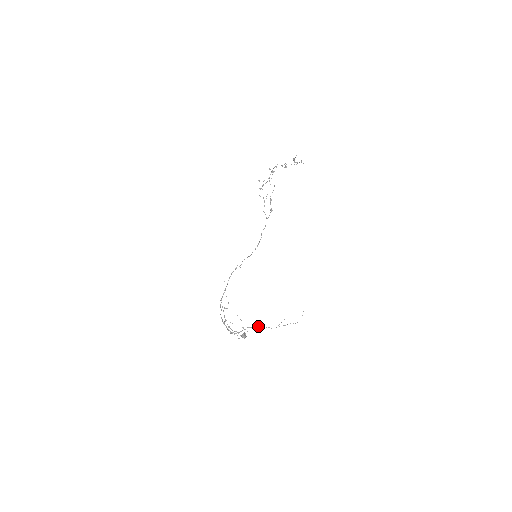
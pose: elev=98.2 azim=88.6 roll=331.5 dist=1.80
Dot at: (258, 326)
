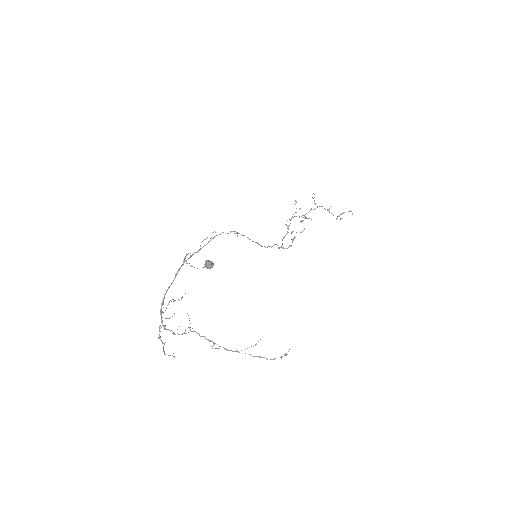
Dot at: (209, 340)
